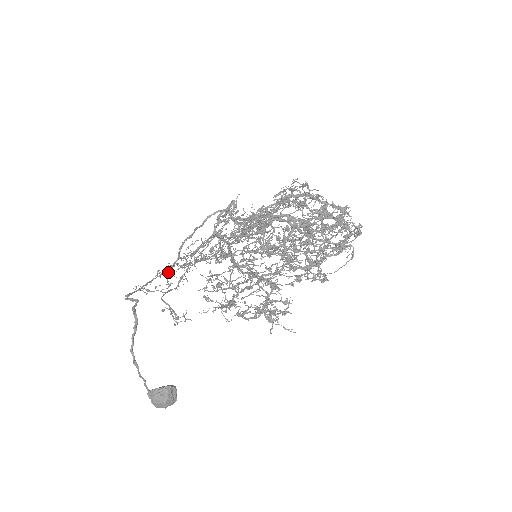
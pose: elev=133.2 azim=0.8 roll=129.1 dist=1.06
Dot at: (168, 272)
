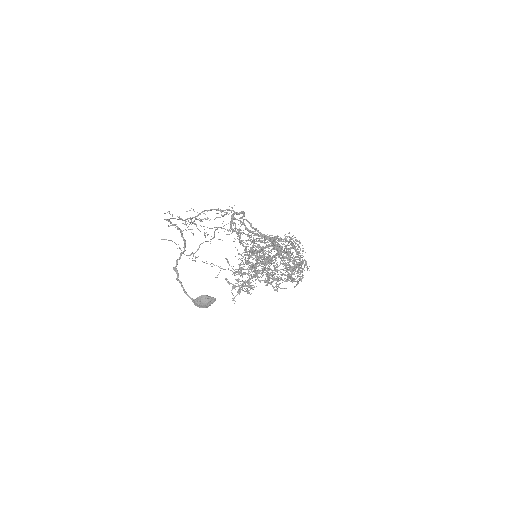
Dot at: (183, 220)
